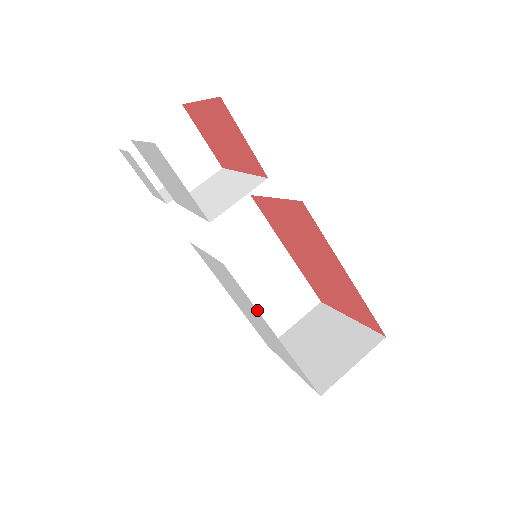
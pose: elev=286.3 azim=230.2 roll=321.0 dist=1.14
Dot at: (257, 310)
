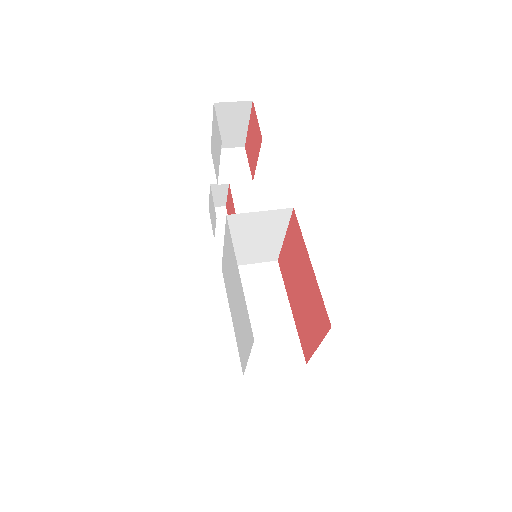
Dot at: occluded
